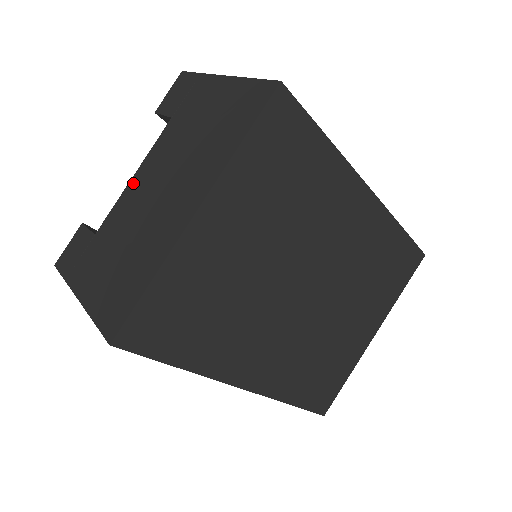
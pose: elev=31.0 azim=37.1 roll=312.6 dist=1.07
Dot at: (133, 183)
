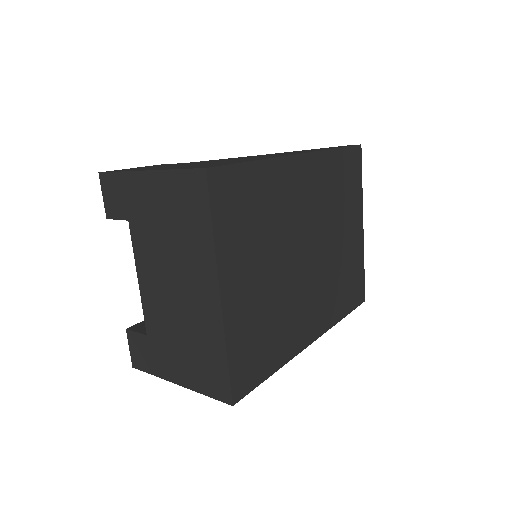
Dot at: (143, 286)
